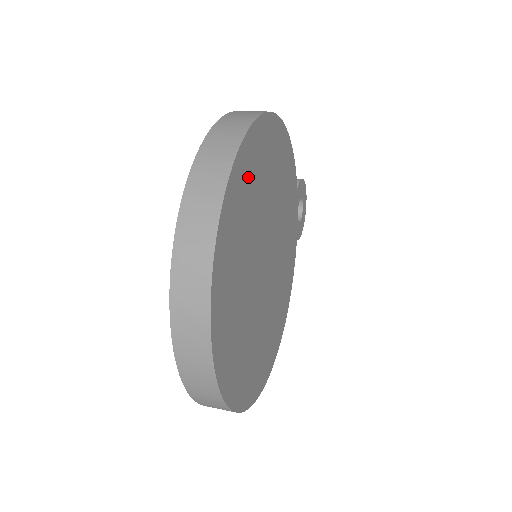
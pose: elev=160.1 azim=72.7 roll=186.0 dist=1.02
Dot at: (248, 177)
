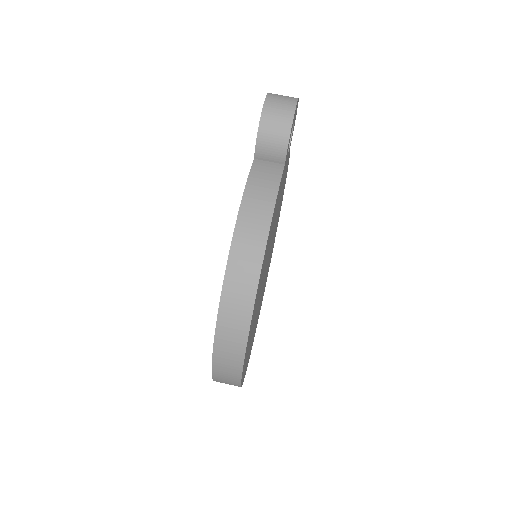
Dot at: occluded
